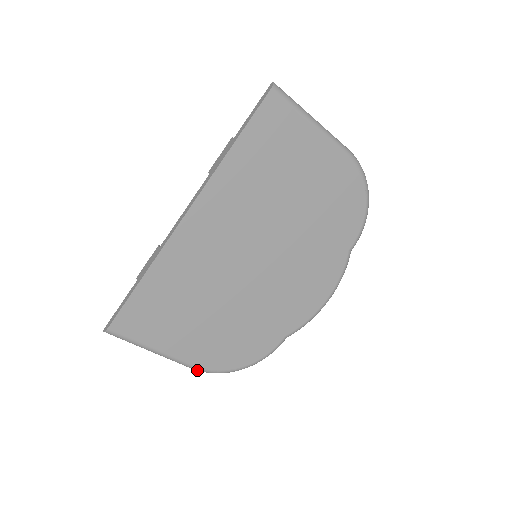
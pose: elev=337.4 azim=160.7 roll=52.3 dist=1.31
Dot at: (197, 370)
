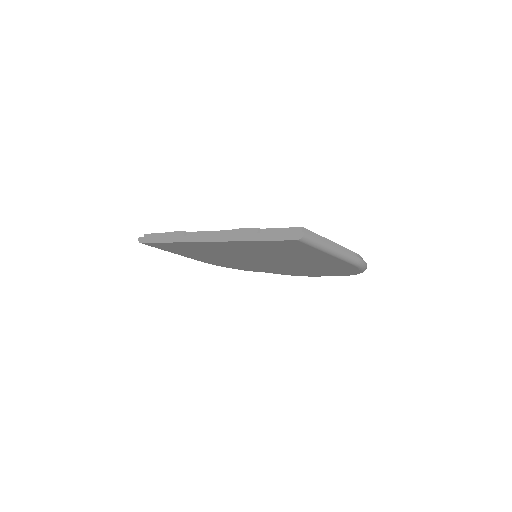
Dot at: occluded
